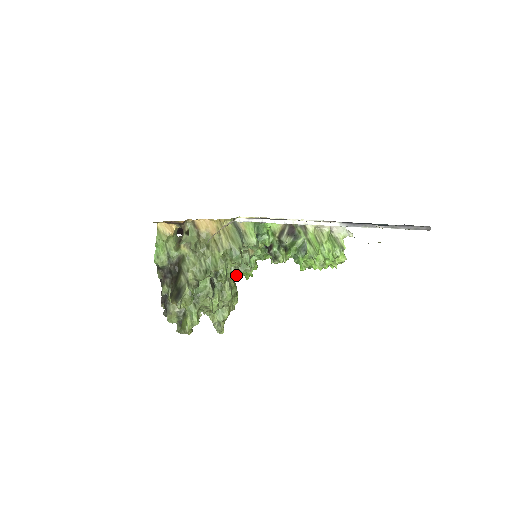
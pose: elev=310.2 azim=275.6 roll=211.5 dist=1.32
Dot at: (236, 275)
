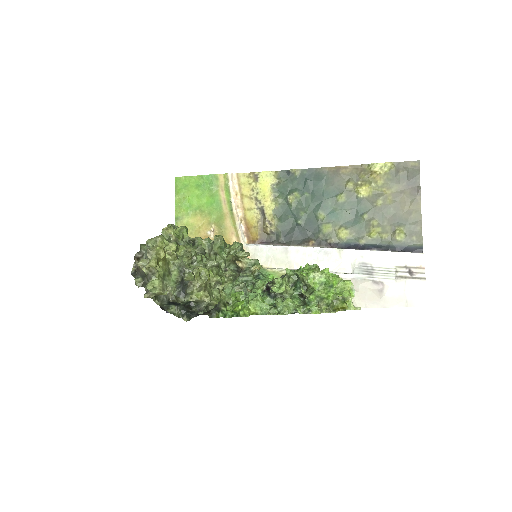
Dot at: (223, 306)
